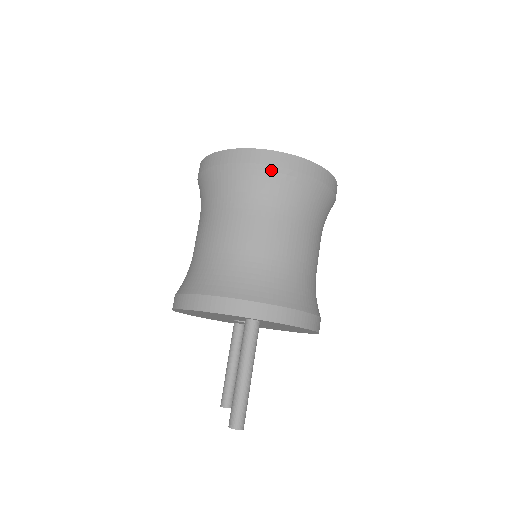
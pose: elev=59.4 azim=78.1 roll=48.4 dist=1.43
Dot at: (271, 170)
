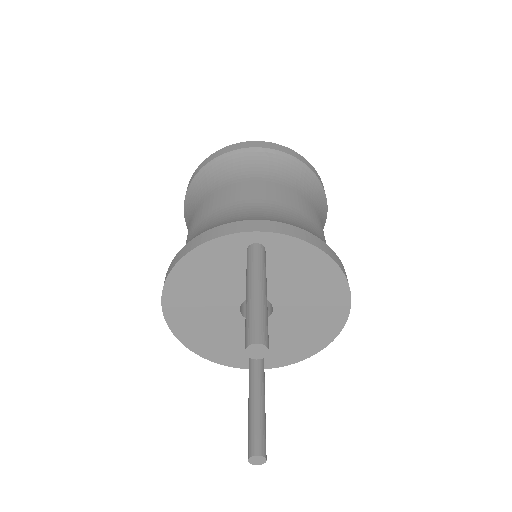
Dot at: (248, 151)
